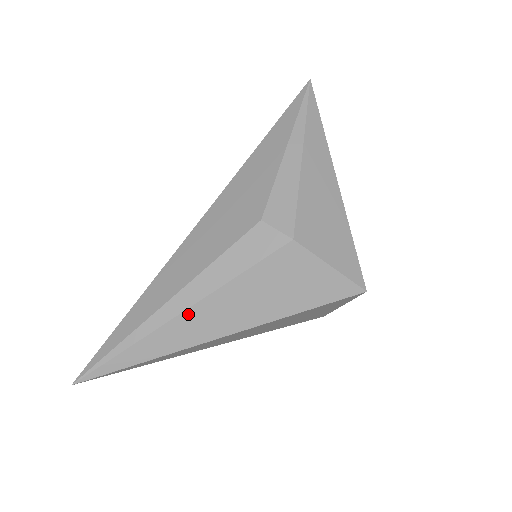
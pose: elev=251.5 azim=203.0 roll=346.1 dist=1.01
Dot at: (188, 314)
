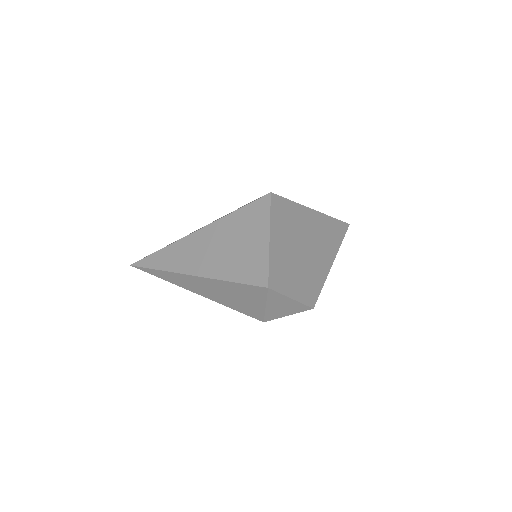
Dot at: occluded
